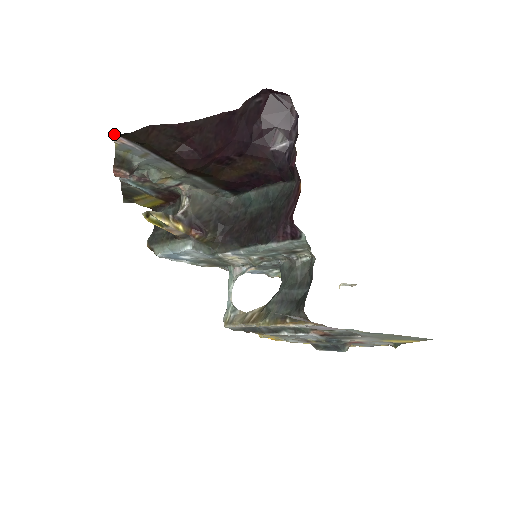
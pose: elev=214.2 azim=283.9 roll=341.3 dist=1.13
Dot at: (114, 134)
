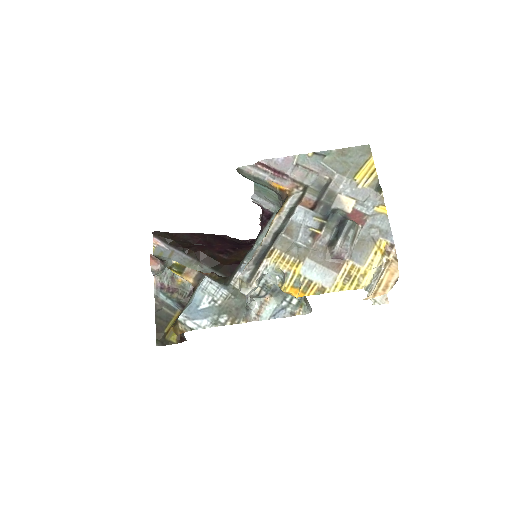
Dot at: (153, 238)
